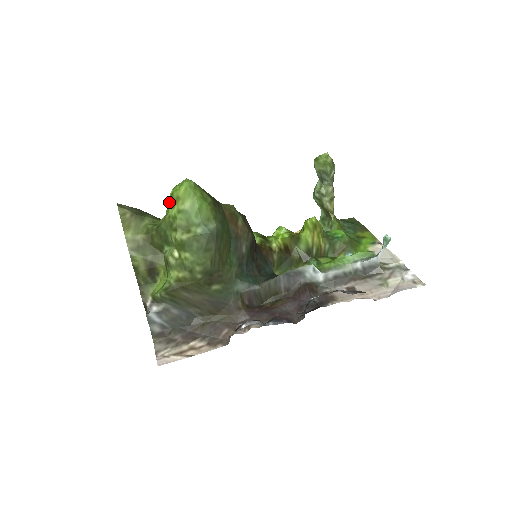
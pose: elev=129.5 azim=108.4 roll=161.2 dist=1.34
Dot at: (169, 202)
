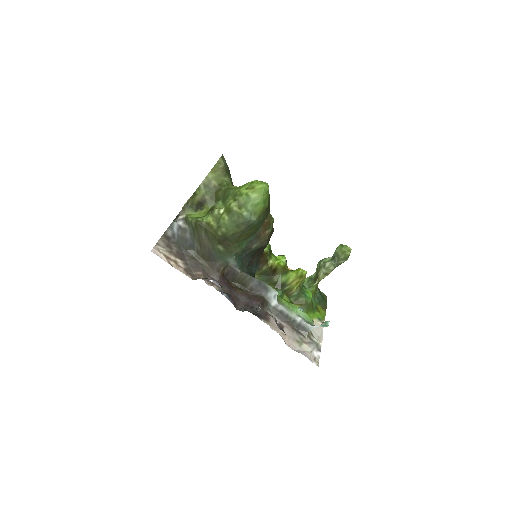
Dot at: (247, 184)
